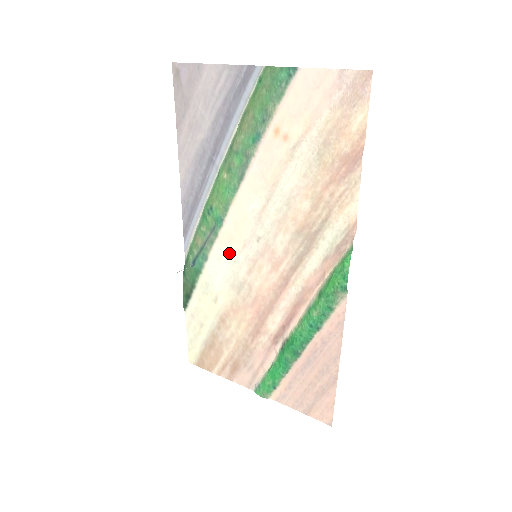
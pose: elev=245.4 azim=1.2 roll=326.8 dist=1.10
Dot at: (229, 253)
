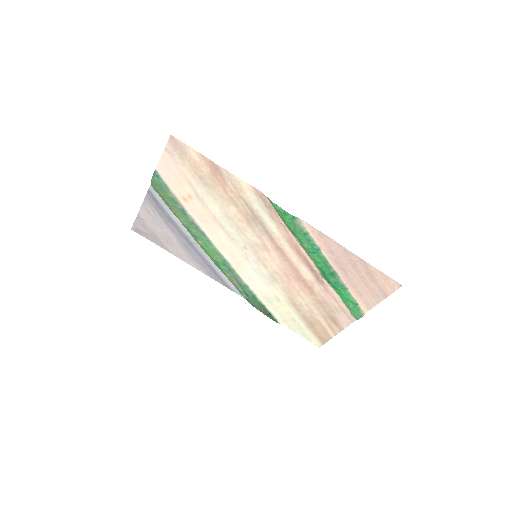
Dot at: (248, 270)
